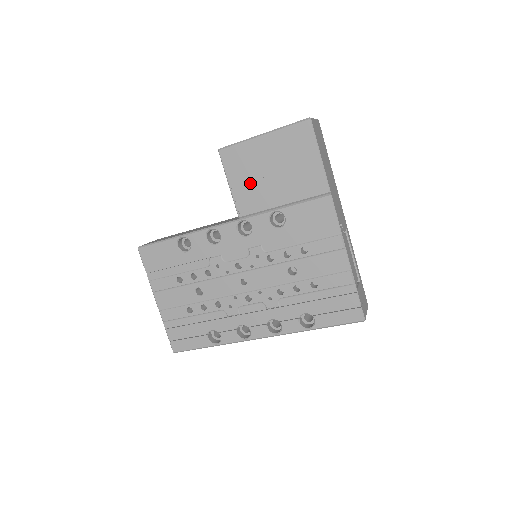
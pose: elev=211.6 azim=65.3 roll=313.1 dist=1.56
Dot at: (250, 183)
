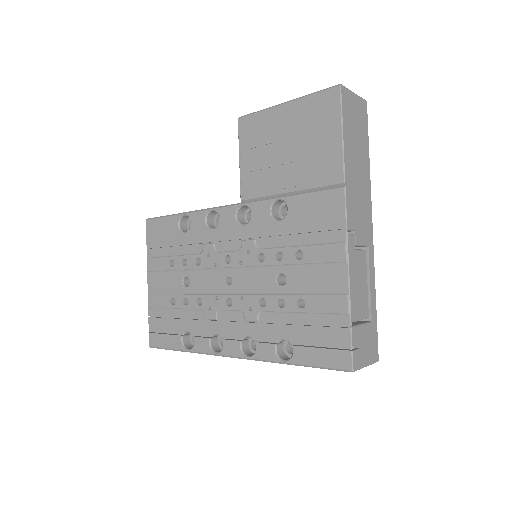
Dot at: (260, 160)
